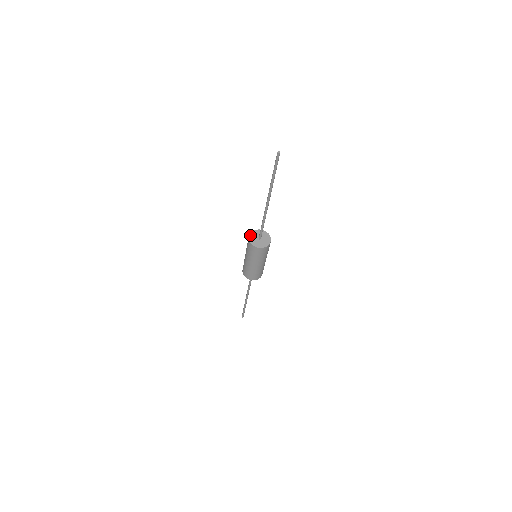
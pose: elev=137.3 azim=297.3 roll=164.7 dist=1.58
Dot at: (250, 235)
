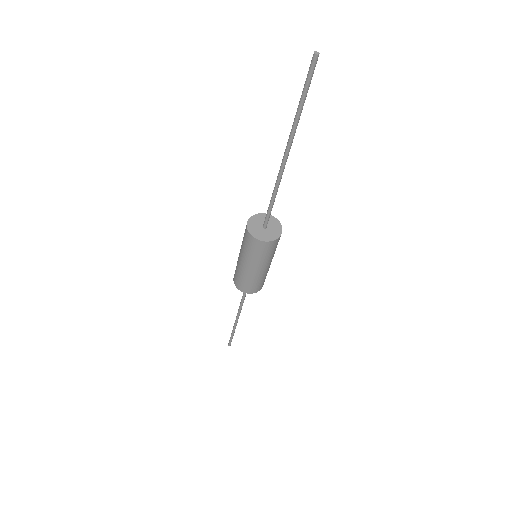
Dot at: (258, 215)
